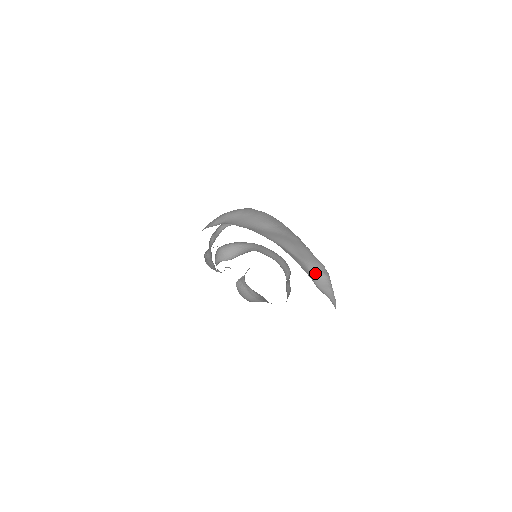
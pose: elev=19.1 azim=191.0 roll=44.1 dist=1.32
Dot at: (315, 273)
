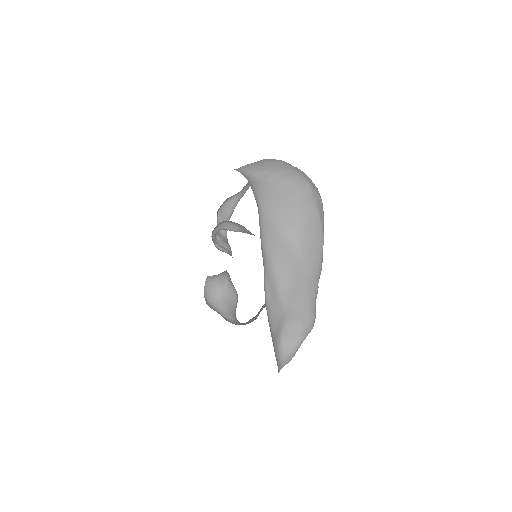
Dot at: (292, 323)
